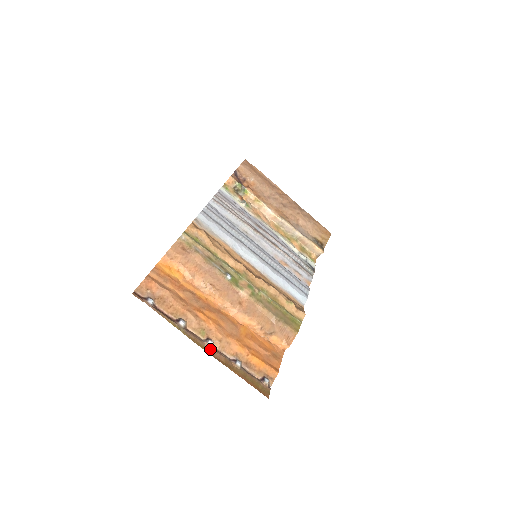
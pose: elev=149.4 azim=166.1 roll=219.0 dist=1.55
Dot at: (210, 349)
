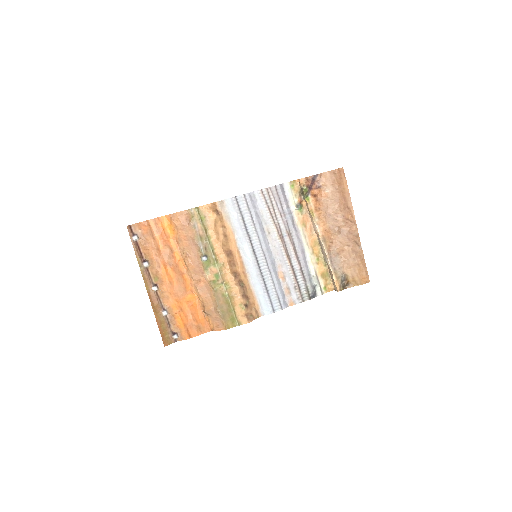
Dot at: (152, 292)
